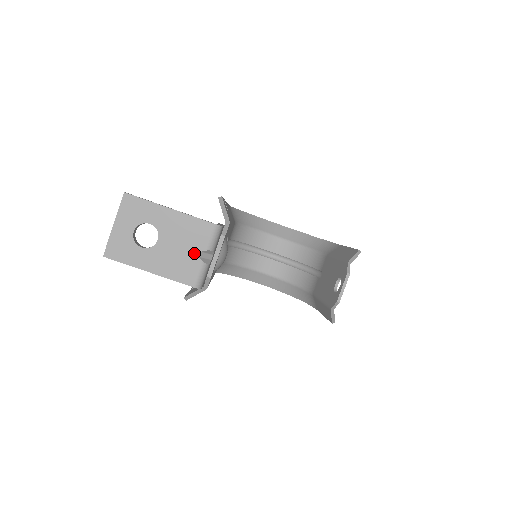
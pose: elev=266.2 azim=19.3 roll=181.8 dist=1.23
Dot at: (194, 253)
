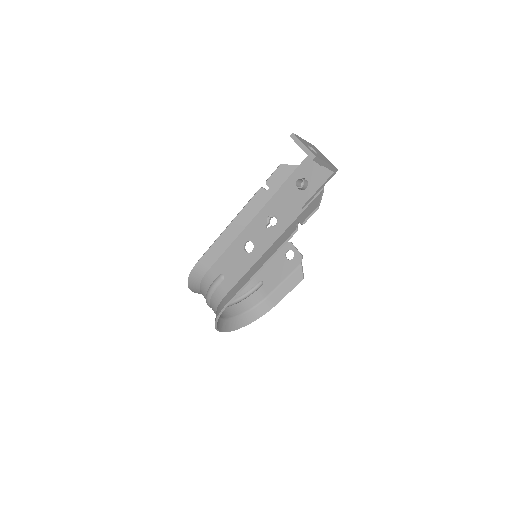
Dot at: (324, 156)
